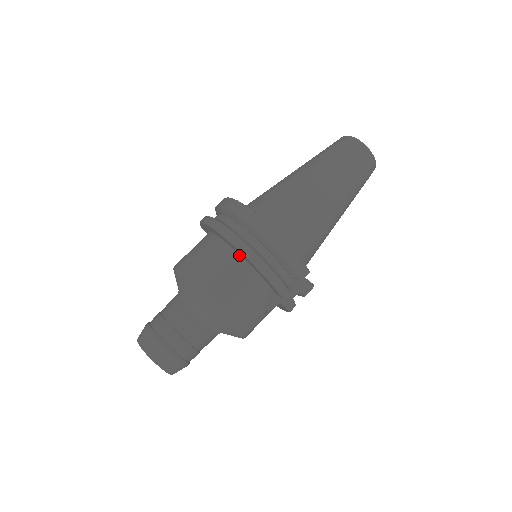
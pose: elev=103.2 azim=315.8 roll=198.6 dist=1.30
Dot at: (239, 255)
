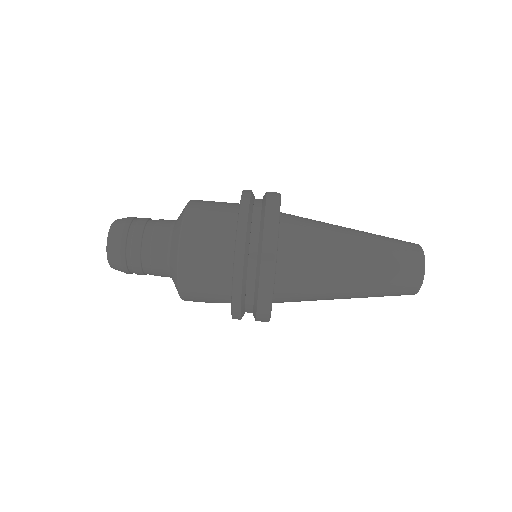
Dot at: occluded
